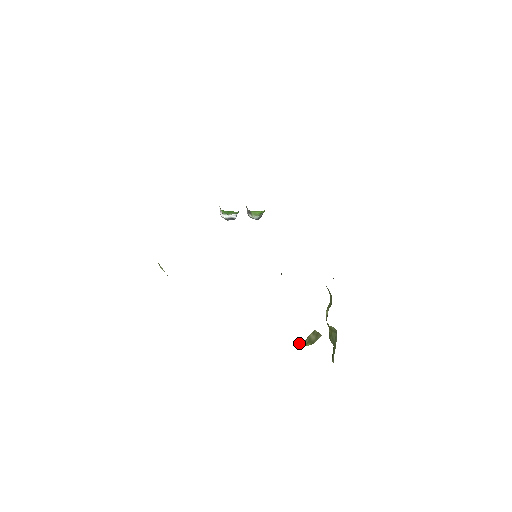
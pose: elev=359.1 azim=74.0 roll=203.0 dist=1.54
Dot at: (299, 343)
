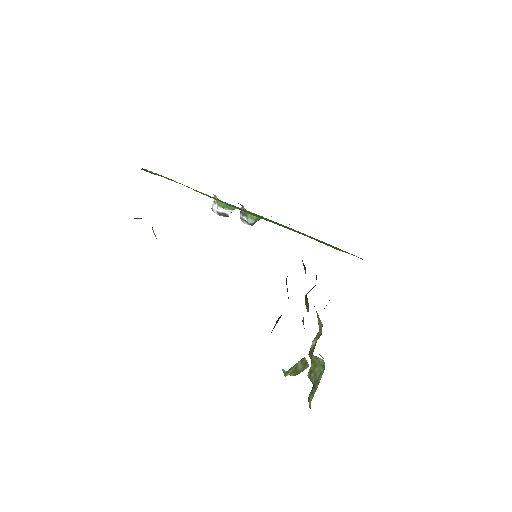
Dot at: (284, 370)
